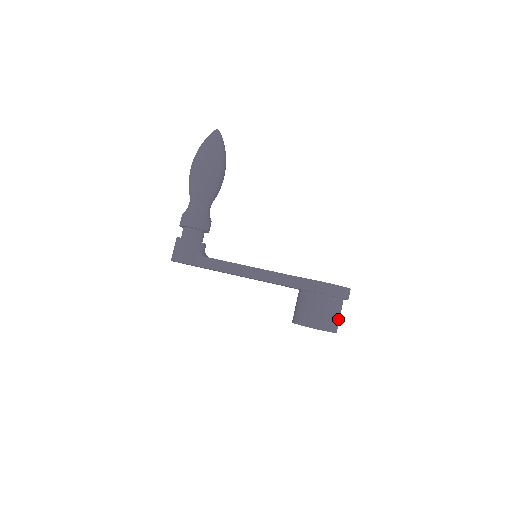
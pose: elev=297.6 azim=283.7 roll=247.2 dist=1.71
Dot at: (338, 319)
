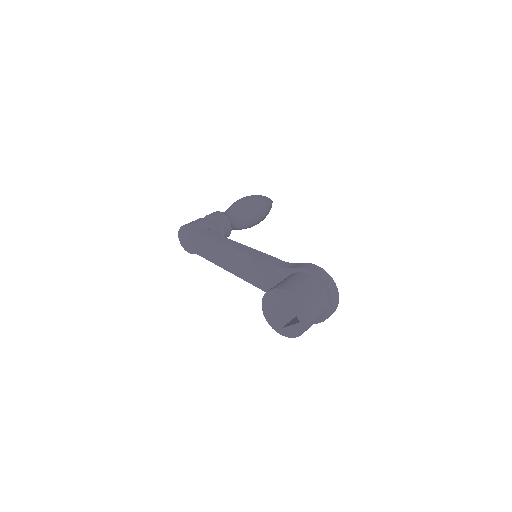
Dot at: (315, 308)
